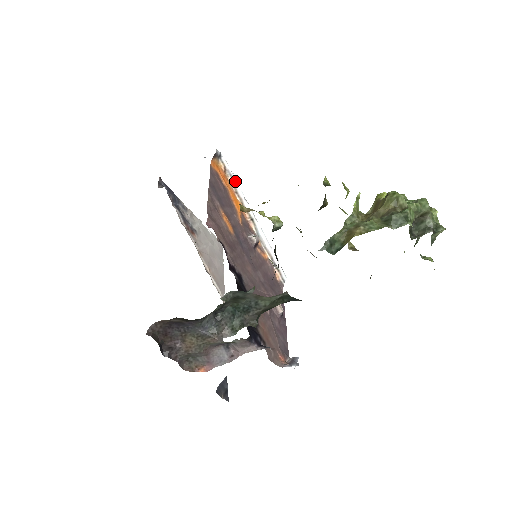
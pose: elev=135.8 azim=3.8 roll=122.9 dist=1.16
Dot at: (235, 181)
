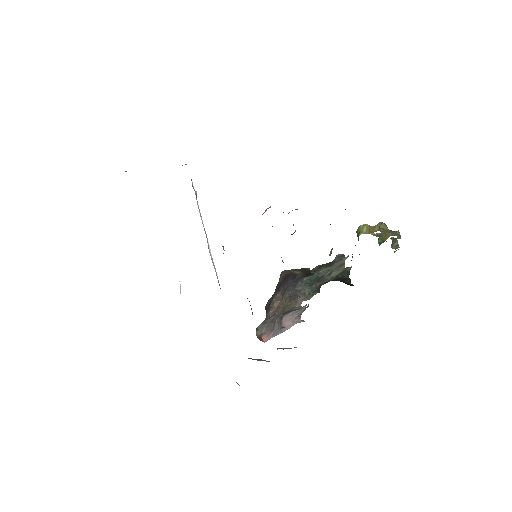
Dot at: (196, 197)
